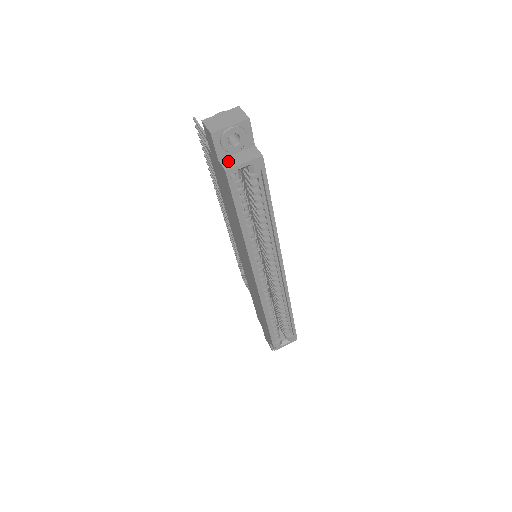
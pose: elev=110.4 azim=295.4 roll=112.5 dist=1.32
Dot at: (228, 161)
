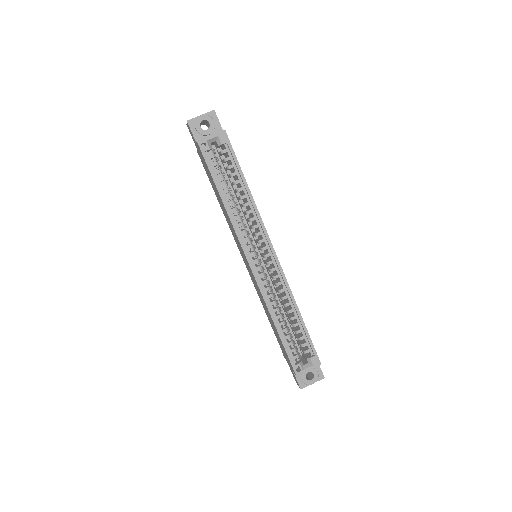
Dot at: occluded
